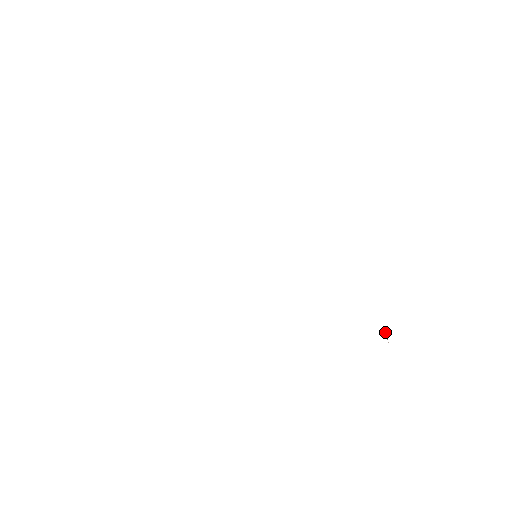
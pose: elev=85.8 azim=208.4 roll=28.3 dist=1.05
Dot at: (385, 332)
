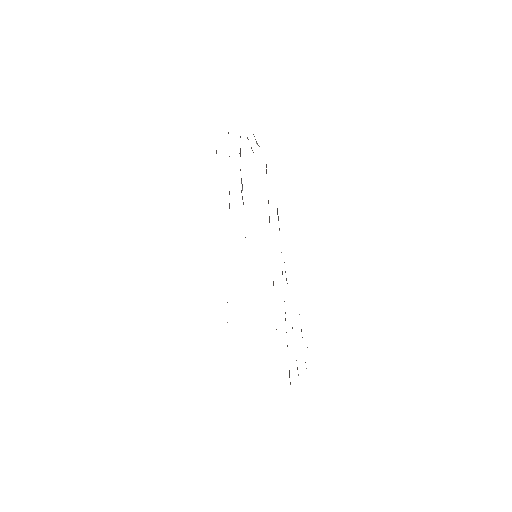
Dot at: occluded
